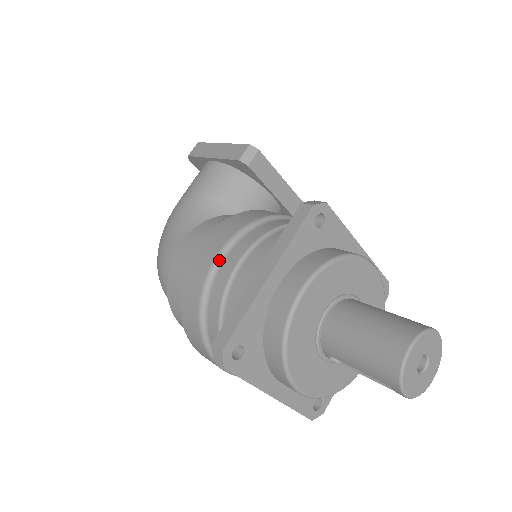
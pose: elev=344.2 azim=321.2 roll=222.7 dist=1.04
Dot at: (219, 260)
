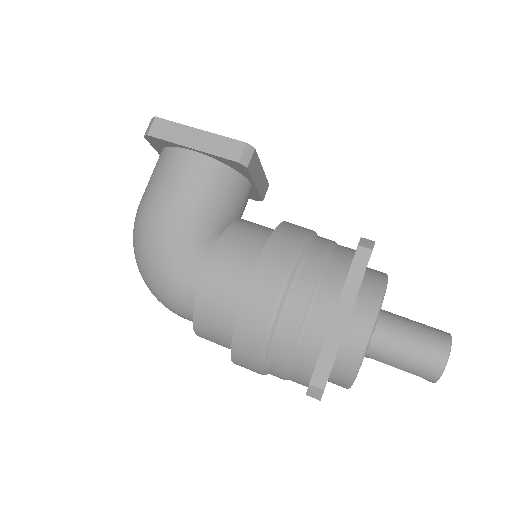
Dot at: (283, 300)
